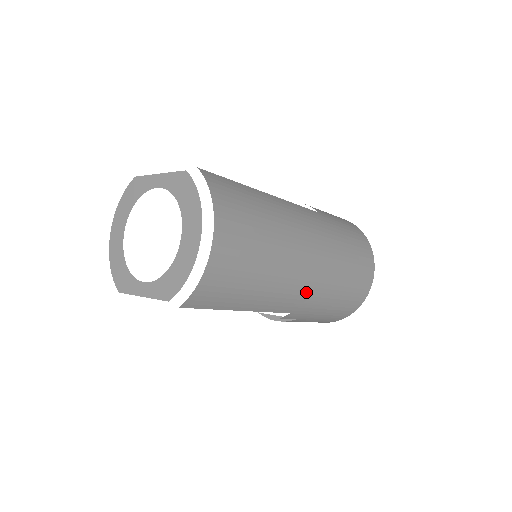
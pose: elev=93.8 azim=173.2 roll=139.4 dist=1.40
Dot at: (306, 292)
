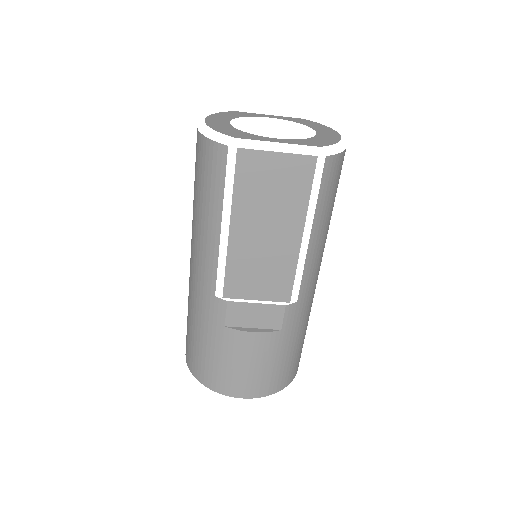
Dot at: (314, 286)
